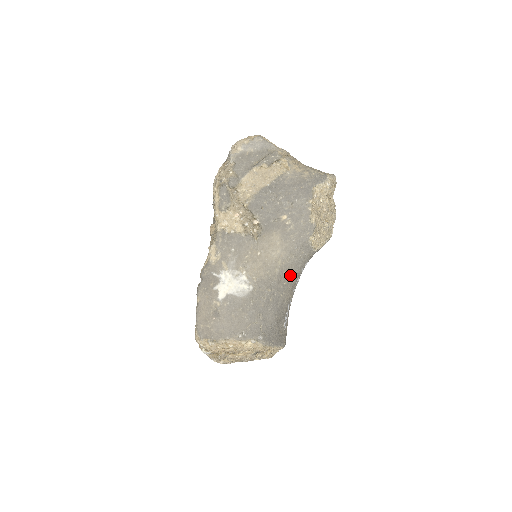
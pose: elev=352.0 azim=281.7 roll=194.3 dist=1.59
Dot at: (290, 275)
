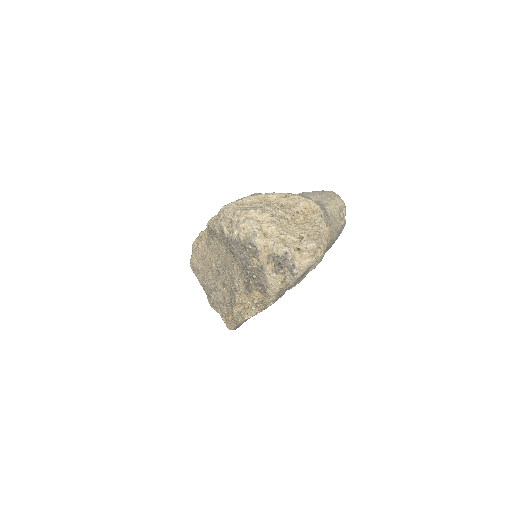
Dot at: occluded
